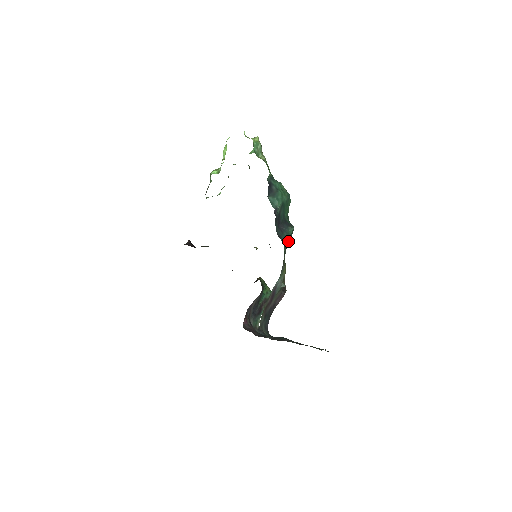
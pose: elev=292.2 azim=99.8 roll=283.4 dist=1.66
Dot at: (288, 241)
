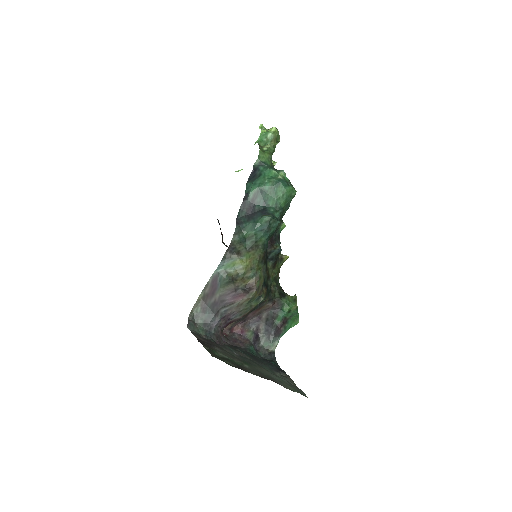
Dot at: (259, 232)
